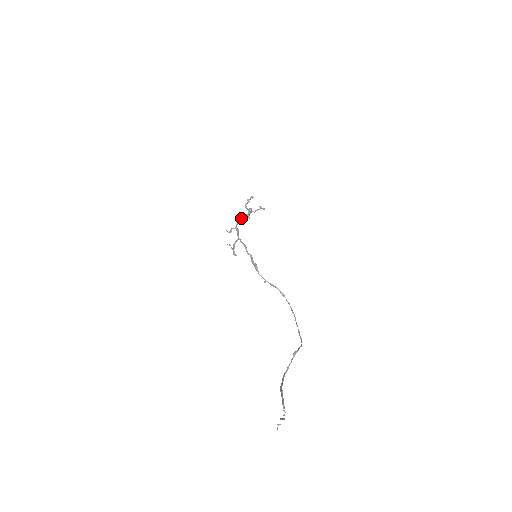
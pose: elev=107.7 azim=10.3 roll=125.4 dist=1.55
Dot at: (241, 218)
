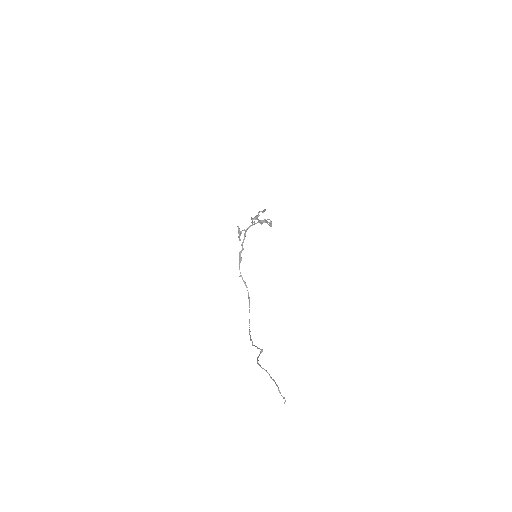
Dot at: (265, 222)
